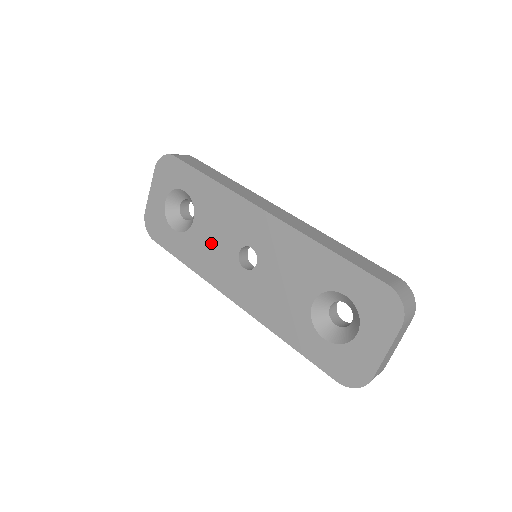
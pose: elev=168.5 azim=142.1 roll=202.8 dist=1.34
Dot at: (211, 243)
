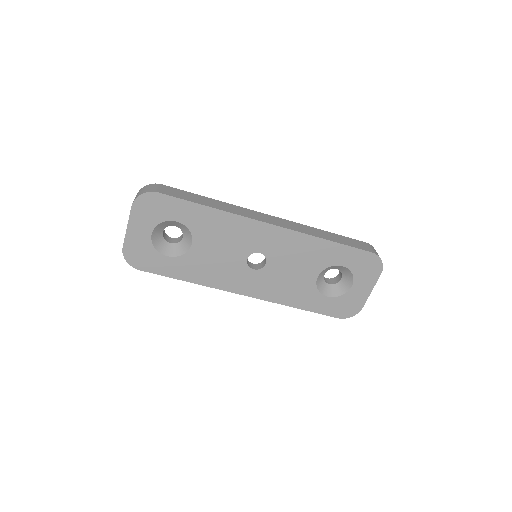
Dot at: (216, 258)
